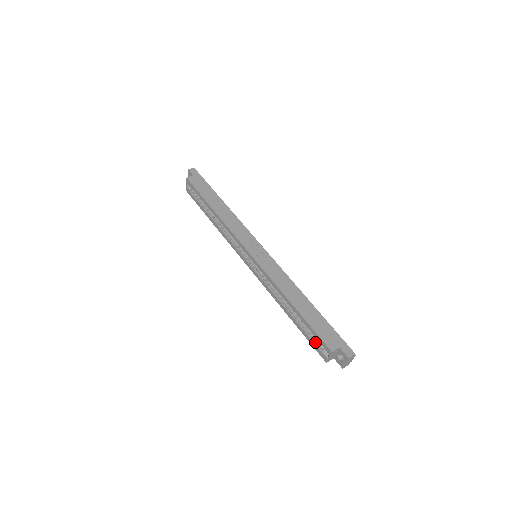
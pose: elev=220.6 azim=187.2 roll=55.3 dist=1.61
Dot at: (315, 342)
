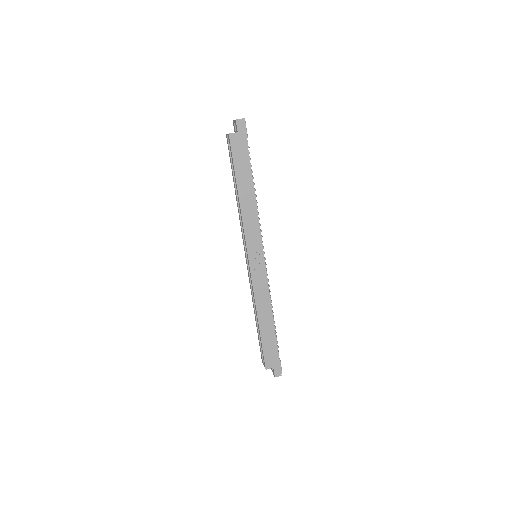
Dot at: occluded
